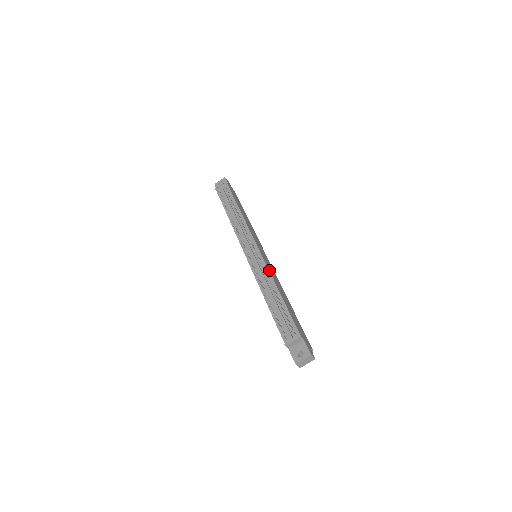
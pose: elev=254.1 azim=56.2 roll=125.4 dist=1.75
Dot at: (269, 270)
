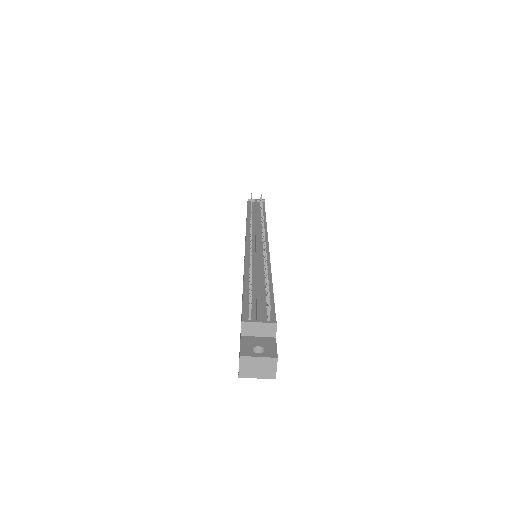
Dot at: occluded
